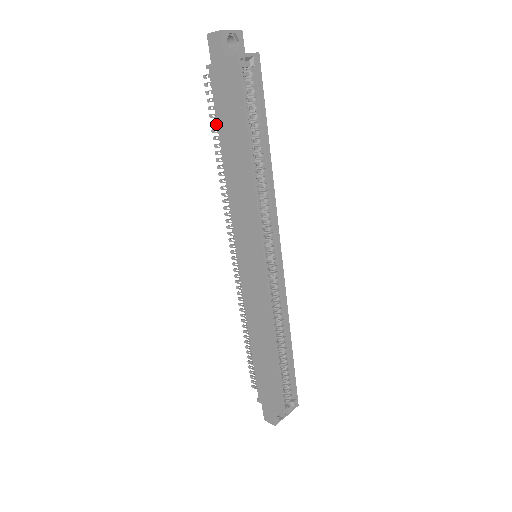
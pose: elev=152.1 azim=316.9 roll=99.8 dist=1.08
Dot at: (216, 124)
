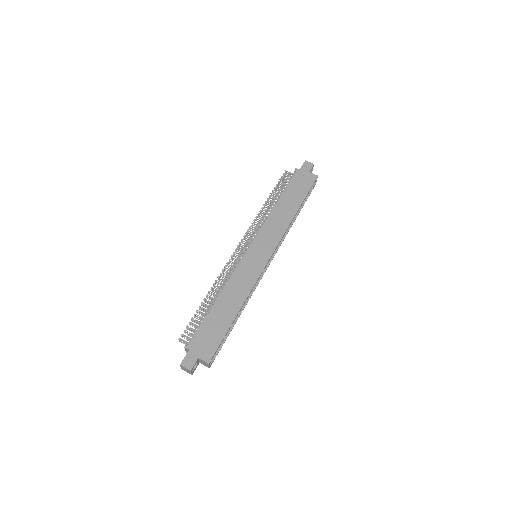
Dot at: (278, 190)
